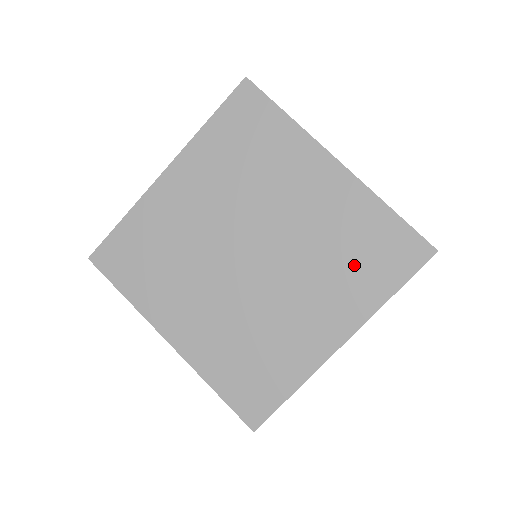
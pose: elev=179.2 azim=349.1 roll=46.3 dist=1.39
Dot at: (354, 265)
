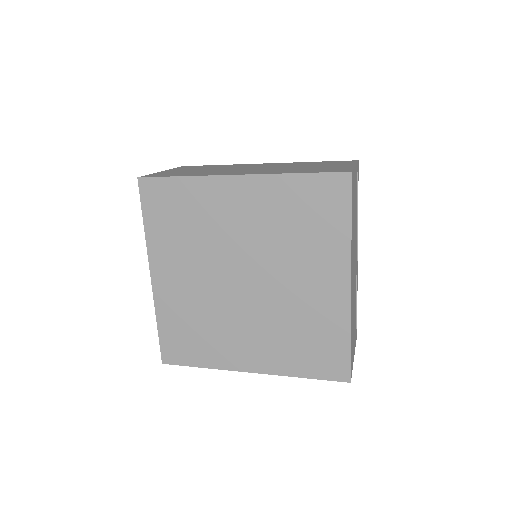
Dot at: (299, 344)
